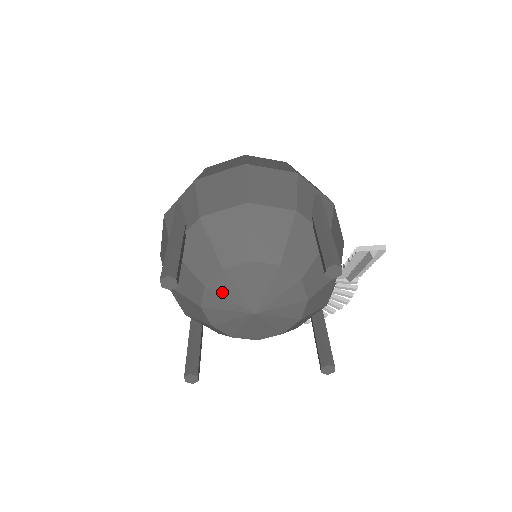
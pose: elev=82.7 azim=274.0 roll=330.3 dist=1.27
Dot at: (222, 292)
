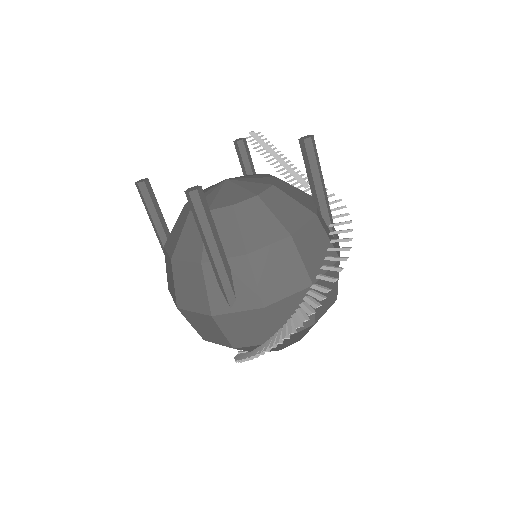
Dot at: occluded
